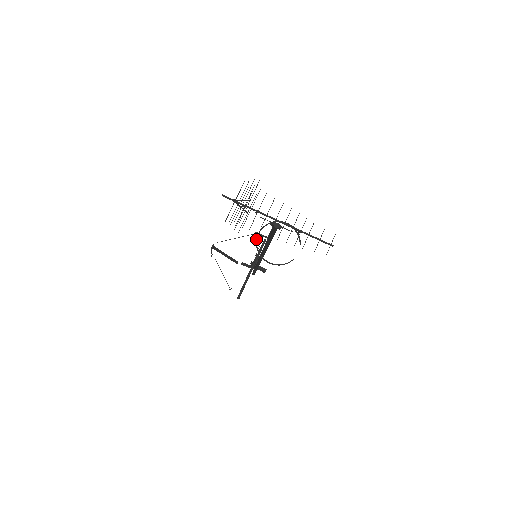
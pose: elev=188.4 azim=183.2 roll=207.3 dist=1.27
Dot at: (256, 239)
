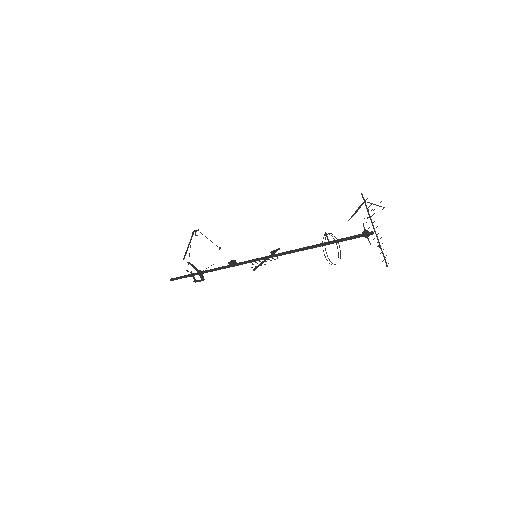
Dot at: (326, 236)
